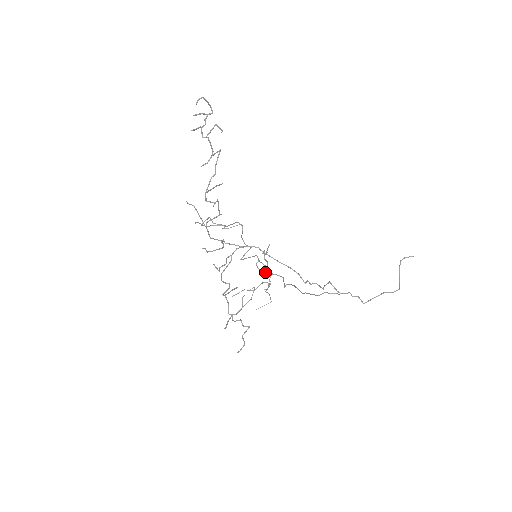
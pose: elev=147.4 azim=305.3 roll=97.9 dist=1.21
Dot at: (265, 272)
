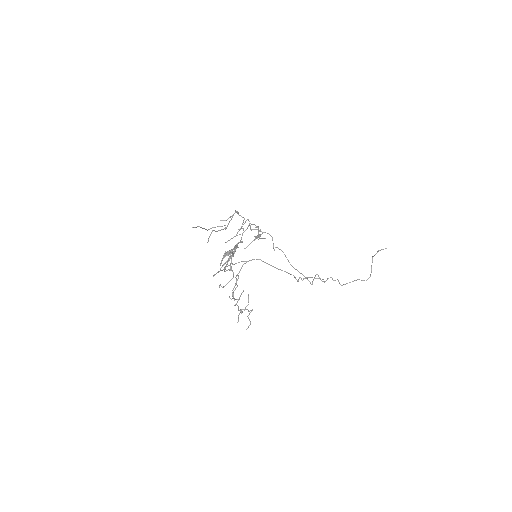
Dot at: occluded
